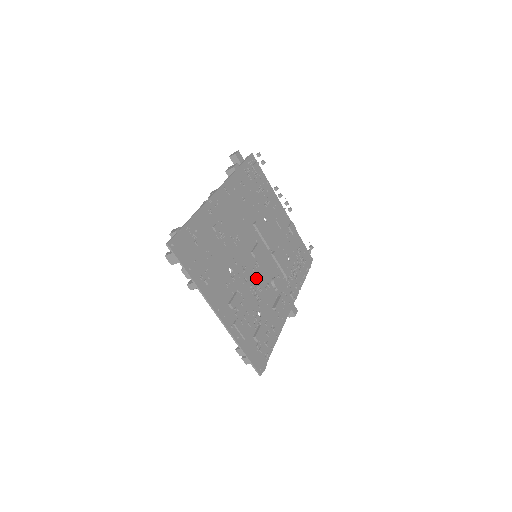
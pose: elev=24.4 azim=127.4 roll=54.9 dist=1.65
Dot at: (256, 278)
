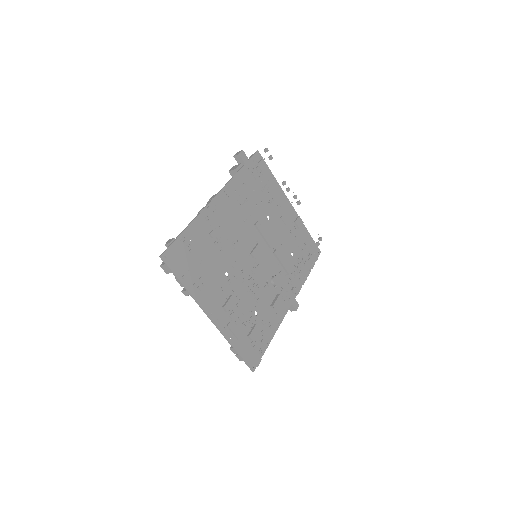
Dot at: (254, 278)
